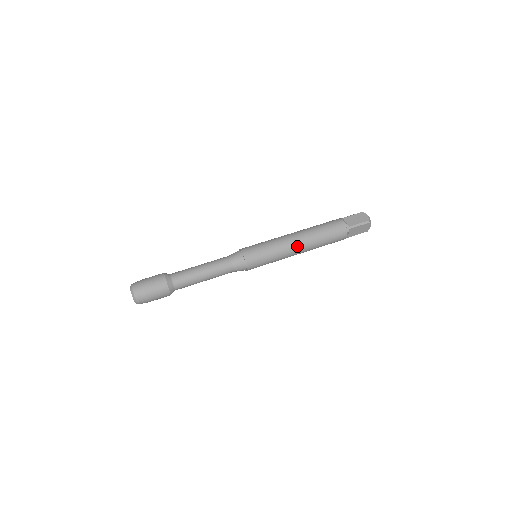
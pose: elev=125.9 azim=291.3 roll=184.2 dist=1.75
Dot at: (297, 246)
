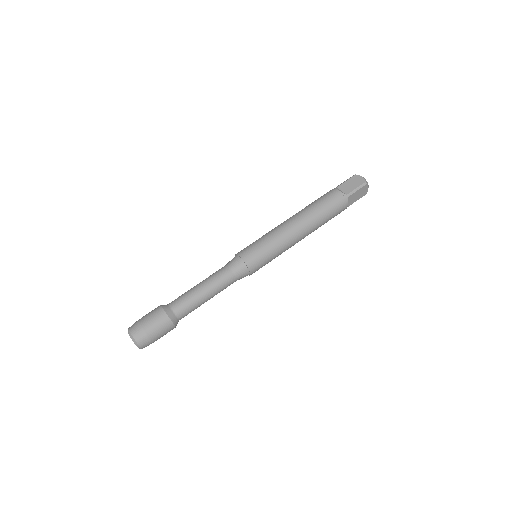
Dot at: (298, 232)
